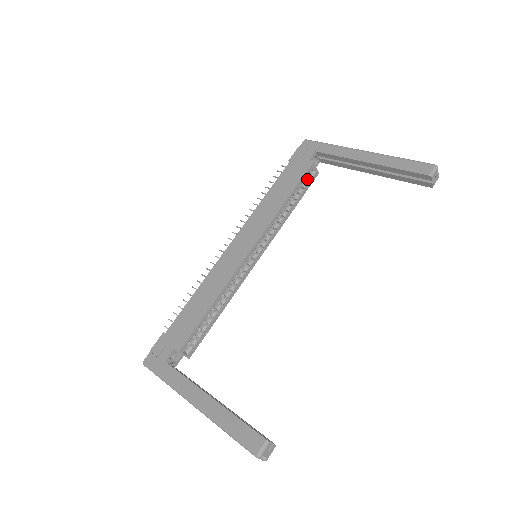
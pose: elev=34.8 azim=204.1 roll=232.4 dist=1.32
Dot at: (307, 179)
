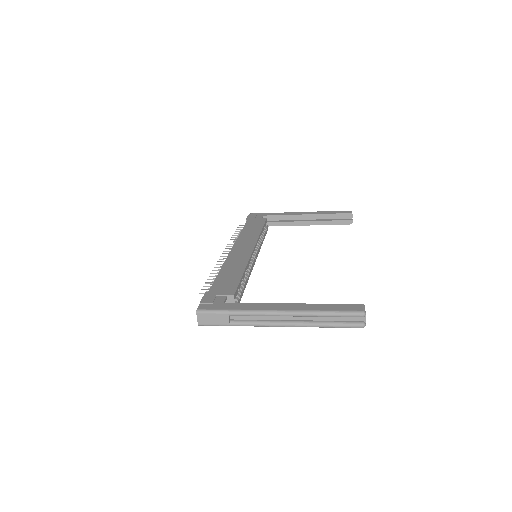
Dot at: (264, 229)
